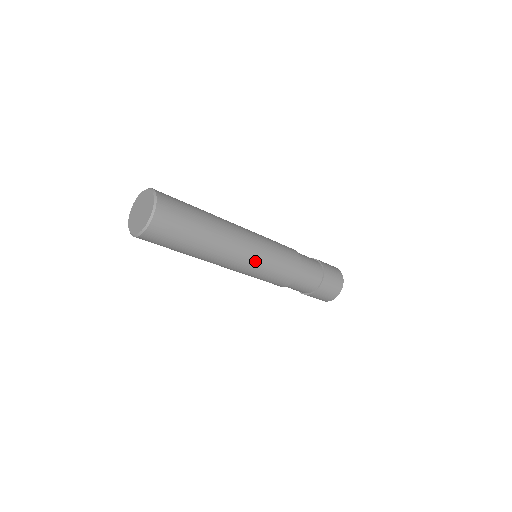
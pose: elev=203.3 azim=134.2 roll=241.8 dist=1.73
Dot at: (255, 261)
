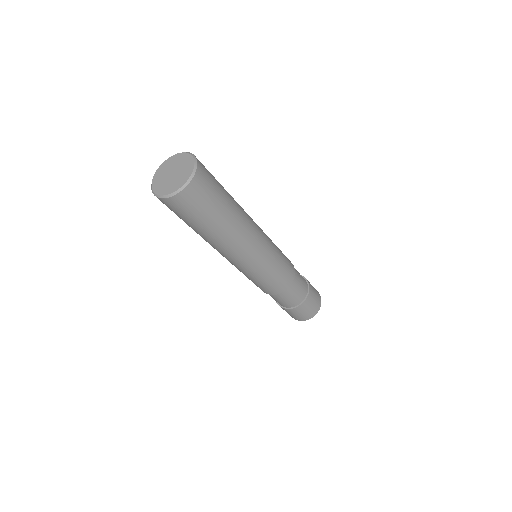
Dot at: (267, 249)
